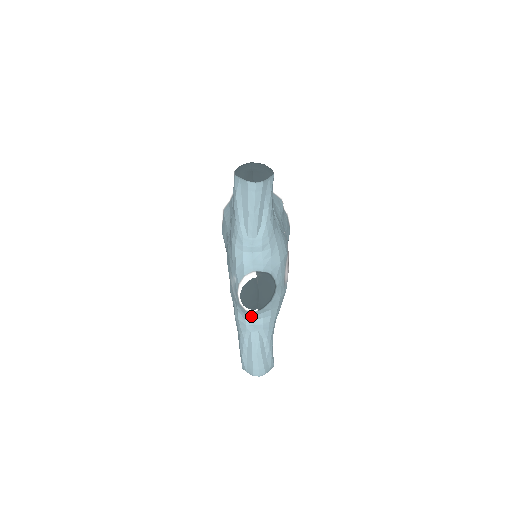
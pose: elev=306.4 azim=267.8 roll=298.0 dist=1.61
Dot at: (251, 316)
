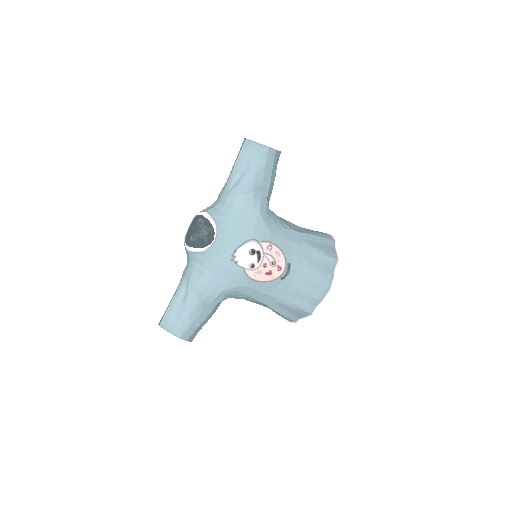
Dot at: (189, 260)
